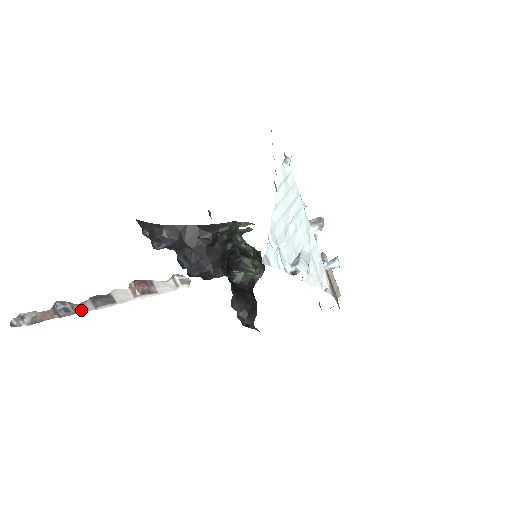
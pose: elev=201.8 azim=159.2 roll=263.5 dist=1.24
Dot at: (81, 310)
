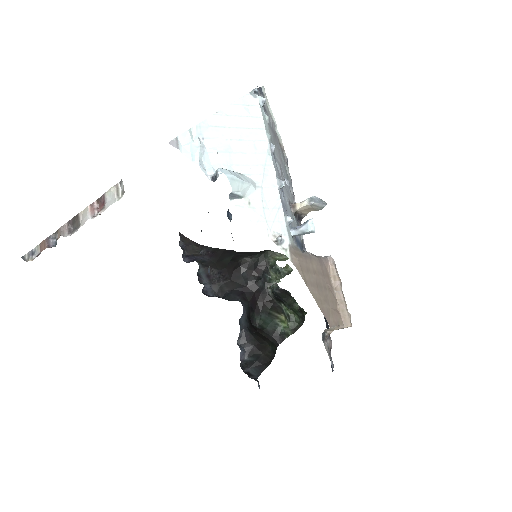
Dot at: occluded
